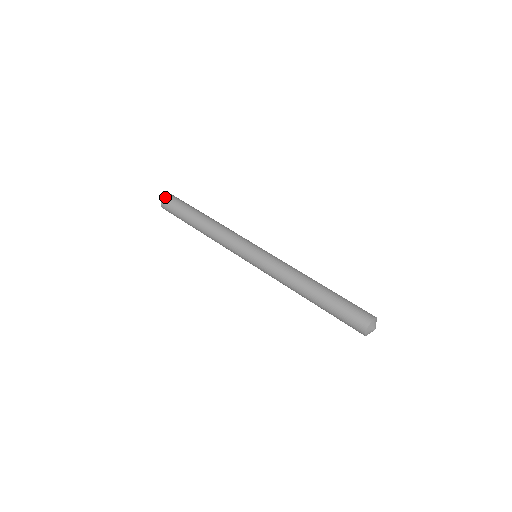
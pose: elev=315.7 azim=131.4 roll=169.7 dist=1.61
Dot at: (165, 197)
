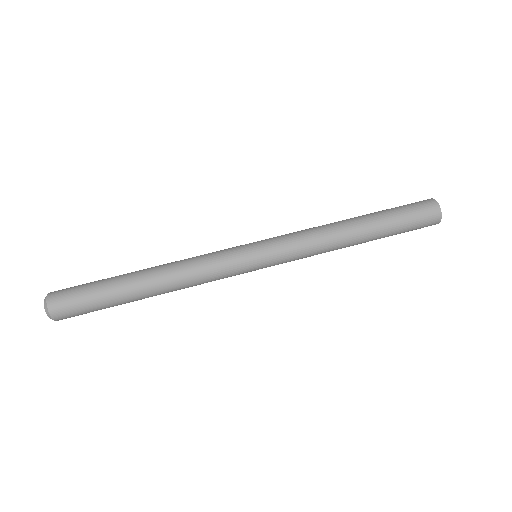
Dot at: (53, 315)
